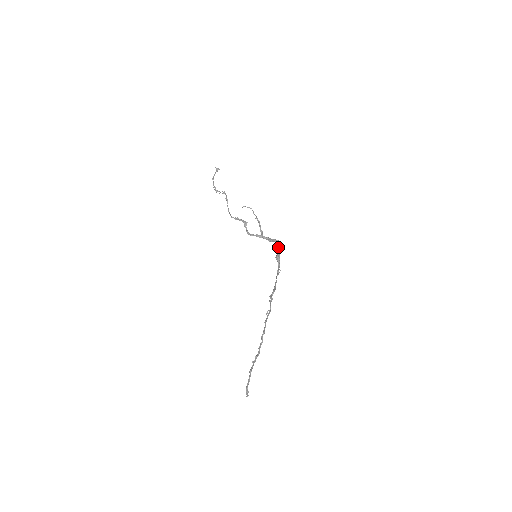
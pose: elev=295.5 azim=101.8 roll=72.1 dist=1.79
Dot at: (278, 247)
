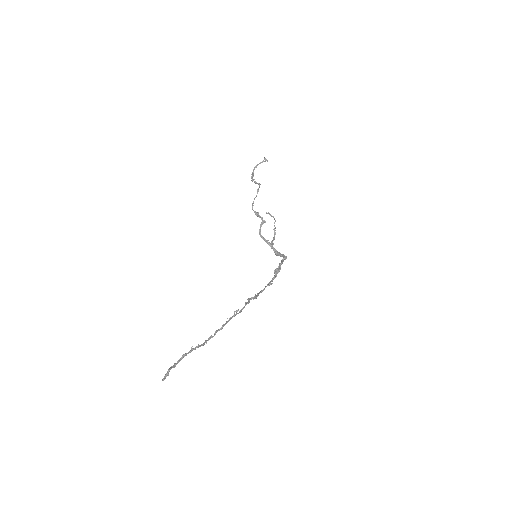
Dot at: (283, 261)
